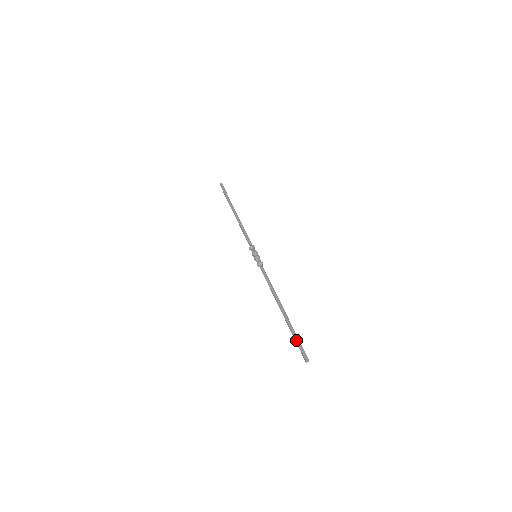
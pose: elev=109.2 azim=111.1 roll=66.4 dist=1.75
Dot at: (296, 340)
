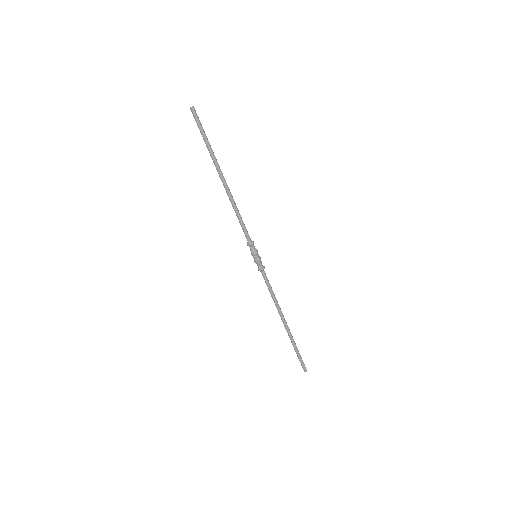
Dot at: (297, 355)
